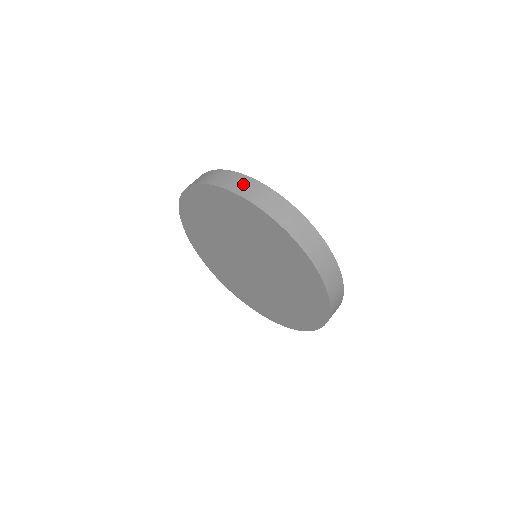
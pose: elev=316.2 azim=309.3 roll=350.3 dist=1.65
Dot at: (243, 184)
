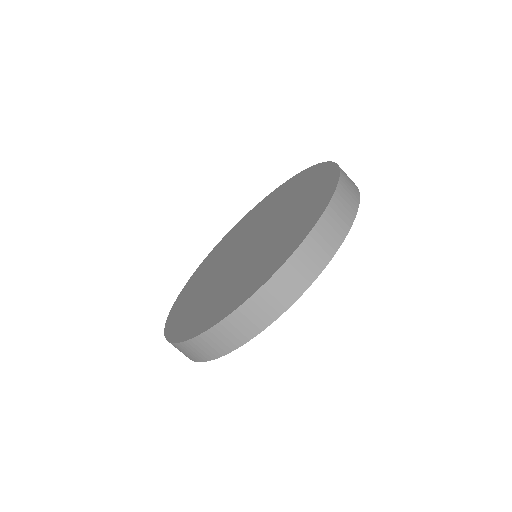
Dot at: occluded
